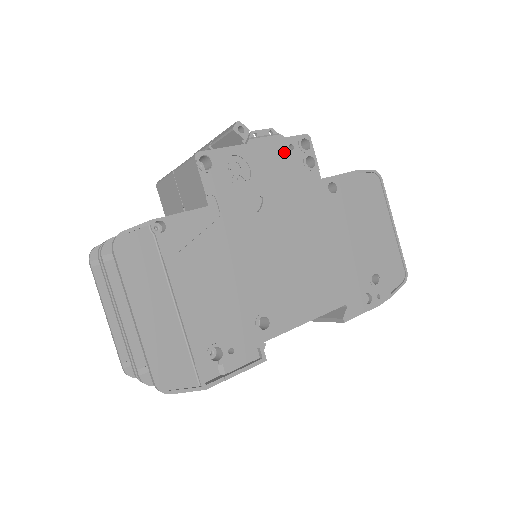
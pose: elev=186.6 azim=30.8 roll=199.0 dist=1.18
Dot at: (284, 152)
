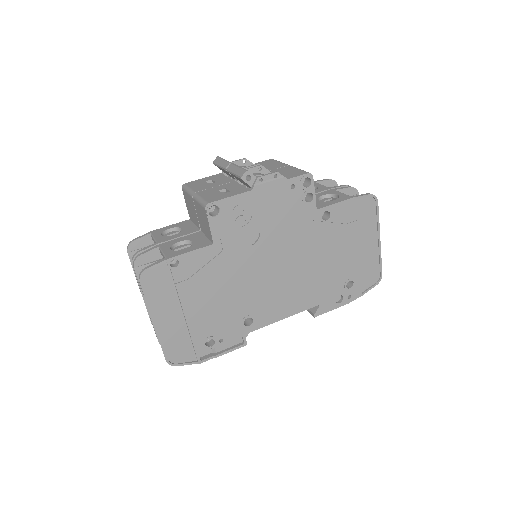
Dot at: (285, 192)
